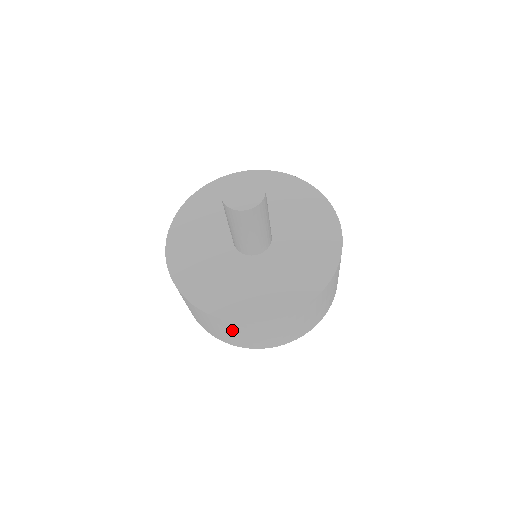
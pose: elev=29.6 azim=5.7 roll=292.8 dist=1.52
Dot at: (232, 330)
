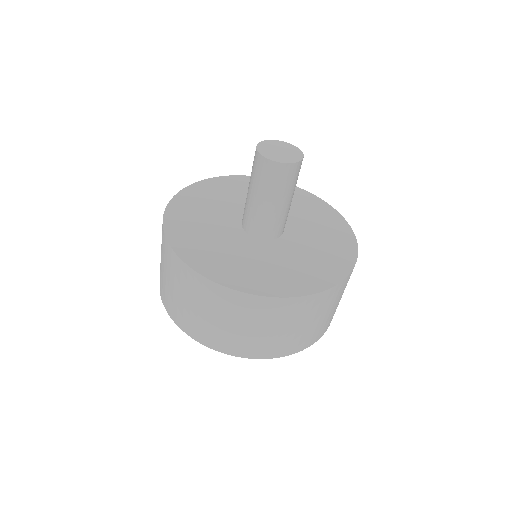
Dot at: (273, 320)
